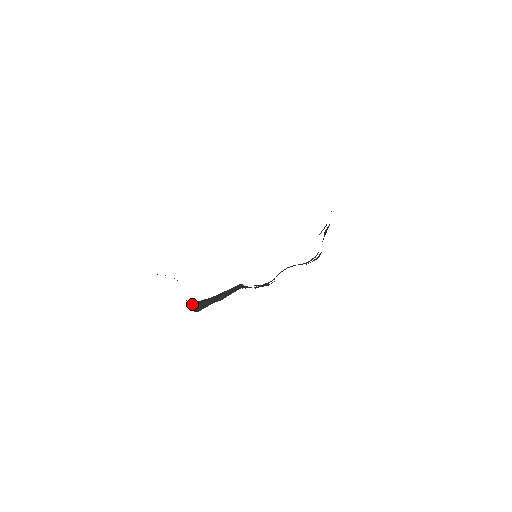
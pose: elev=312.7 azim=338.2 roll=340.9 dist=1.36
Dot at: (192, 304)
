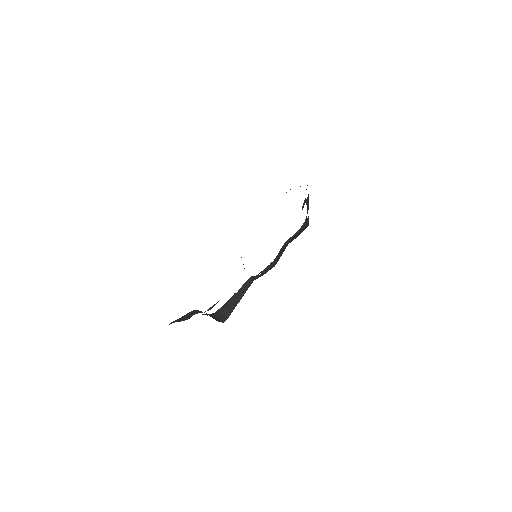
Dot at: (219, 315)
